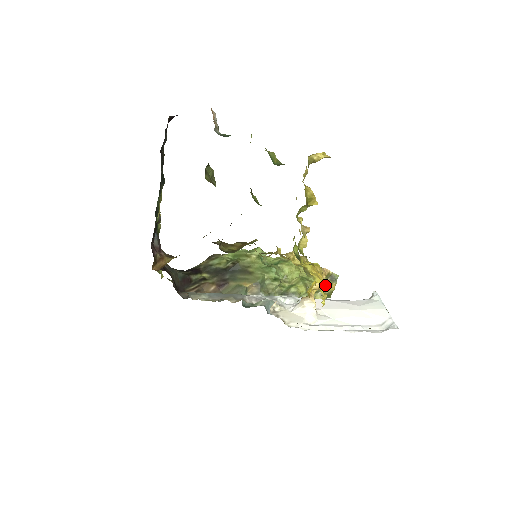
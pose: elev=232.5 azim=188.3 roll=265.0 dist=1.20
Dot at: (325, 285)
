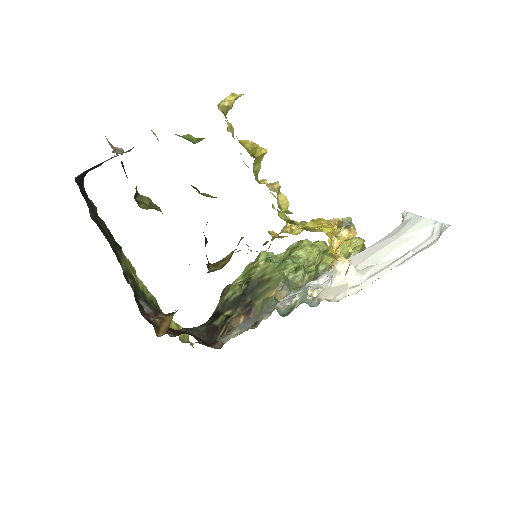
Dot at: (344, 236)
